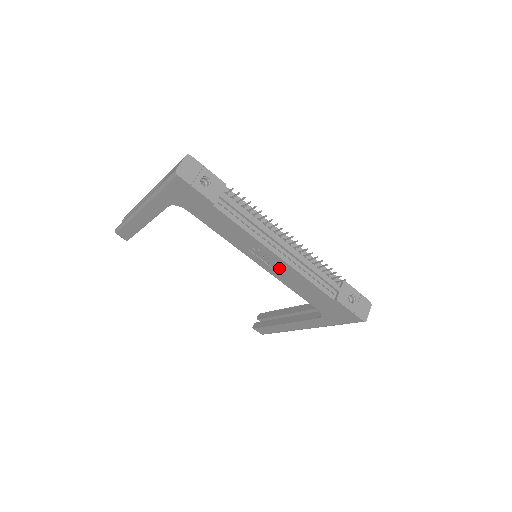
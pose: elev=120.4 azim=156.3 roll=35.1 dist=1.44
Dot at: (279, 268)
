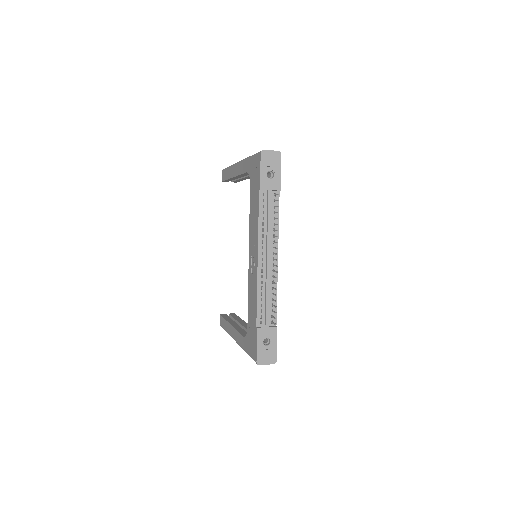
Dot at: (254, 271)
